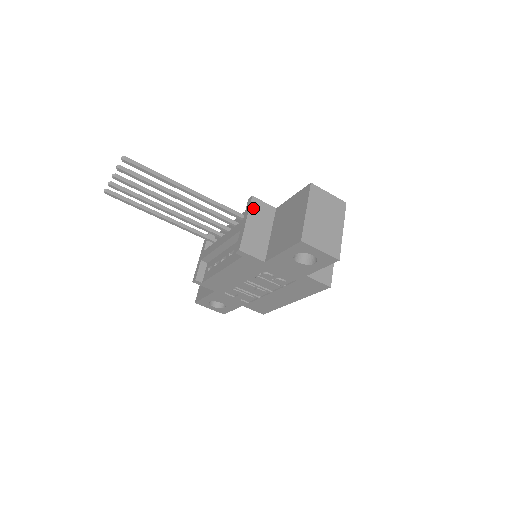
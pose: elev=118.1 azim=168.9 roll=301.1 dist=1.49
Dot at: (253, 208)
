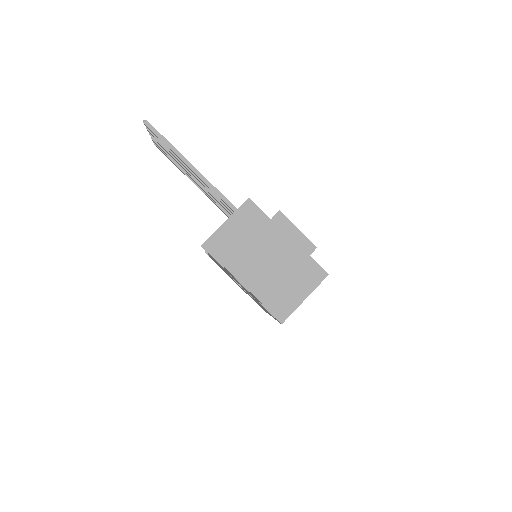
Dot at: (242, 210)
